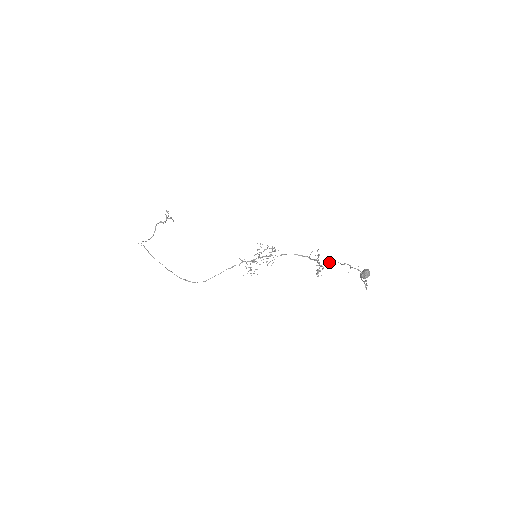
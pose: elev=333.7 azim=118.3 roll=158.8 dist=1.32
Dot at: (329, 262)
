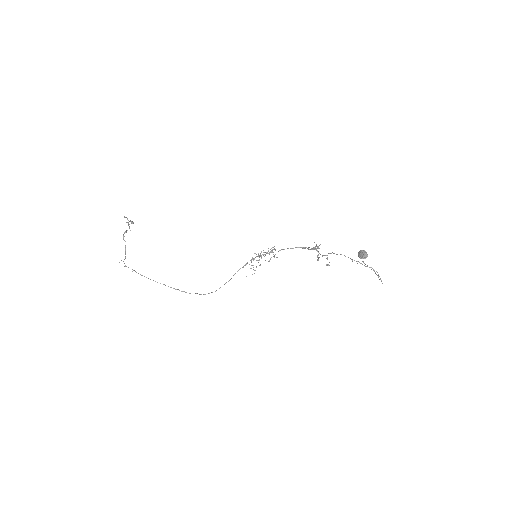
Dot at: (331, 253)
